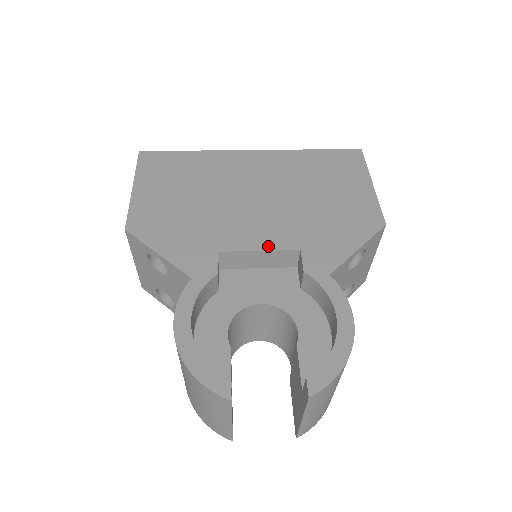
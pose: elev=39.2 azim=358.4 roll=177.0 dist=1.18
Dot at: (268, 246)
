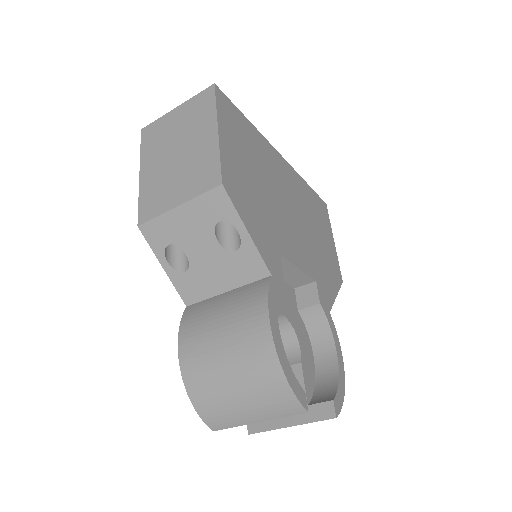
Dot at: (303, 267)
